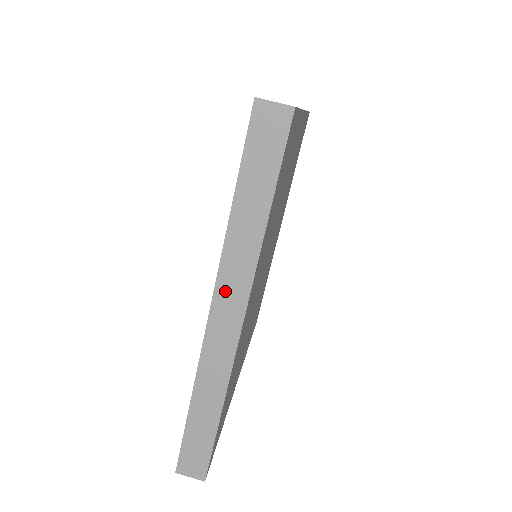
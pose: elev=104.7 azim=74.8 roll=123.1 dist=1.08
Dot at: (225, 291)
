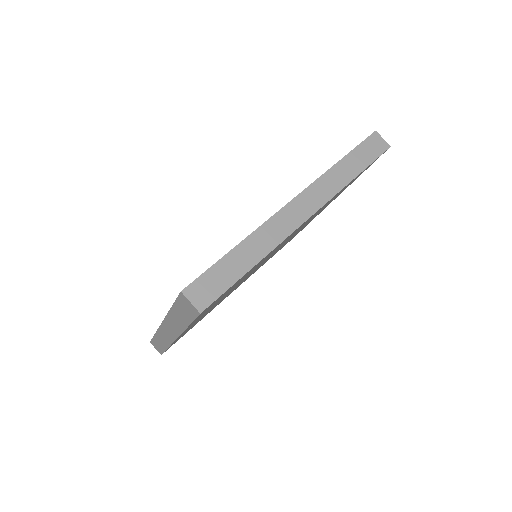
Dot at: (310, 194)
